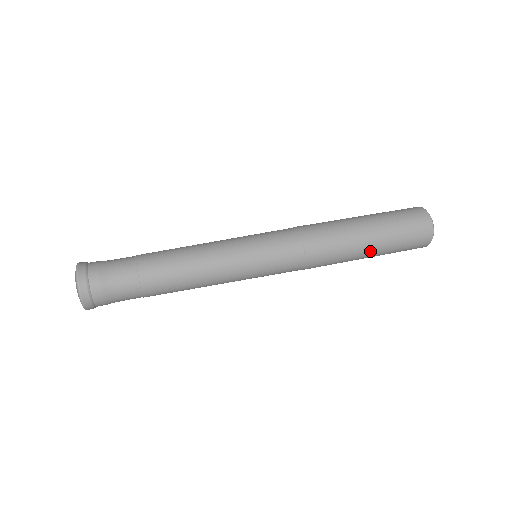
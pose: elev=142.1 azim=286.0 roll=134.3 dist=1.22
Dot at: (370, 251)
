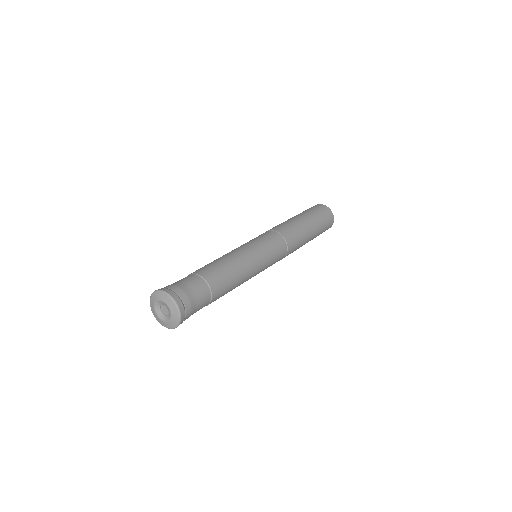
Dot at: (312, 232)
